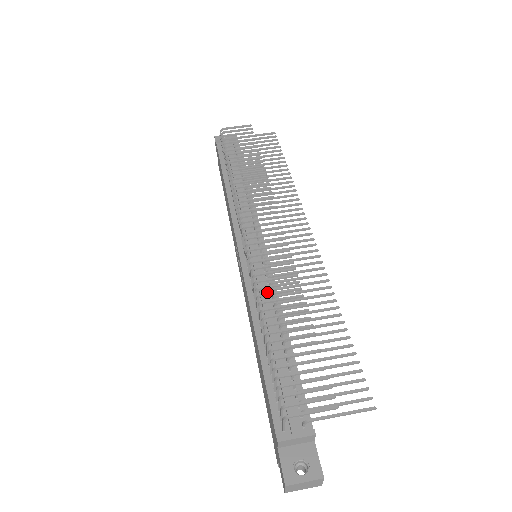
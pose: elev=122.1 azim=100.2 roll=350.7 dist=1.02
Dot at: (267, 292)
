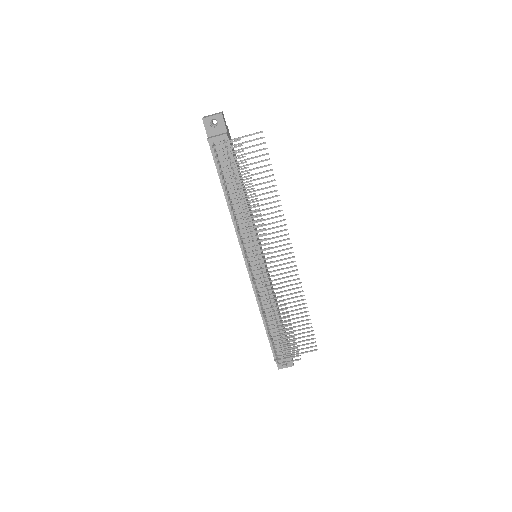
Dot at: occluded
